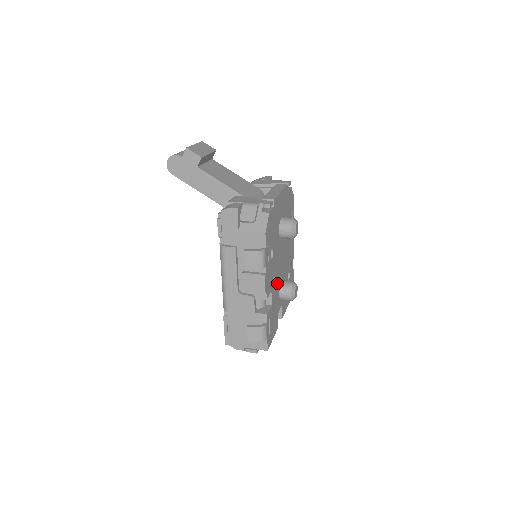
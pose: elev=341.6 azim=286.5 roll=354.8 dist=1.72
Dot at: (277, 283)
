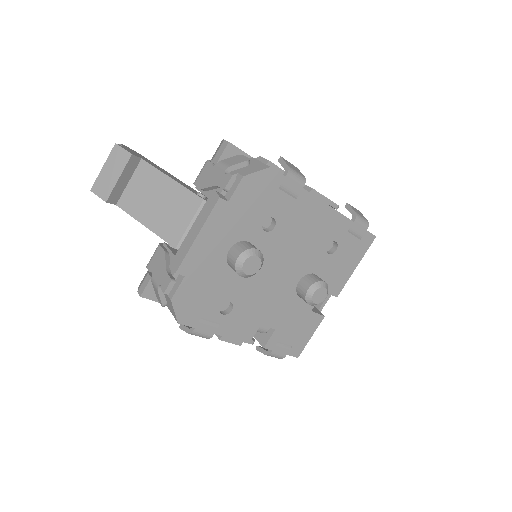
Dot at: (280, 299)
